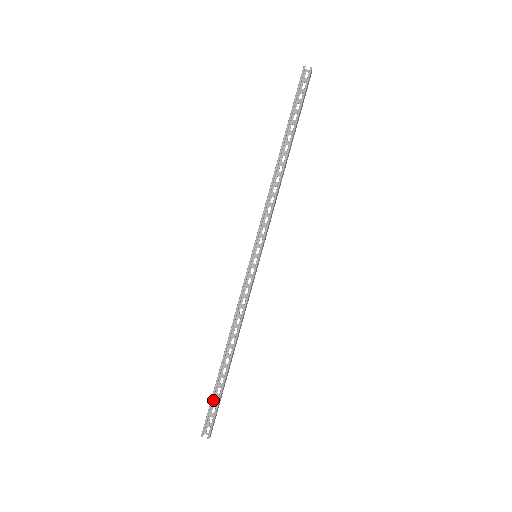
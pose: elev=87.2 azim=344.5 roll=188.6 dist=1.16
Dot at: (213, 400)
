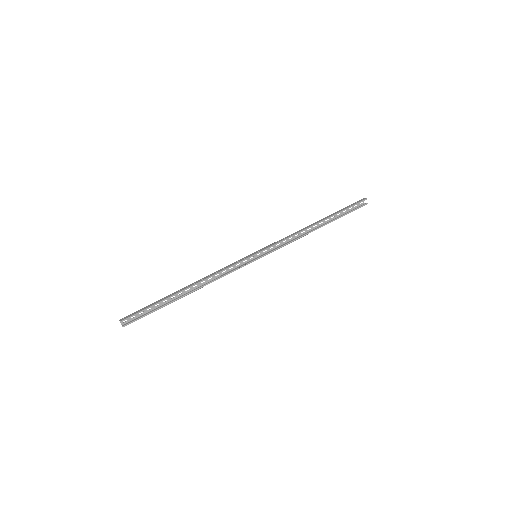
Dot at: (148, 306)
